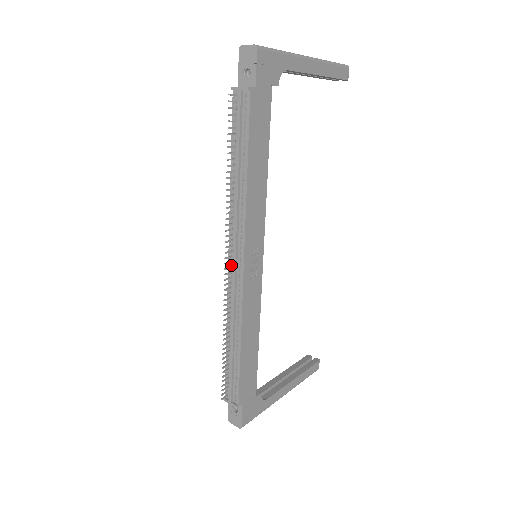
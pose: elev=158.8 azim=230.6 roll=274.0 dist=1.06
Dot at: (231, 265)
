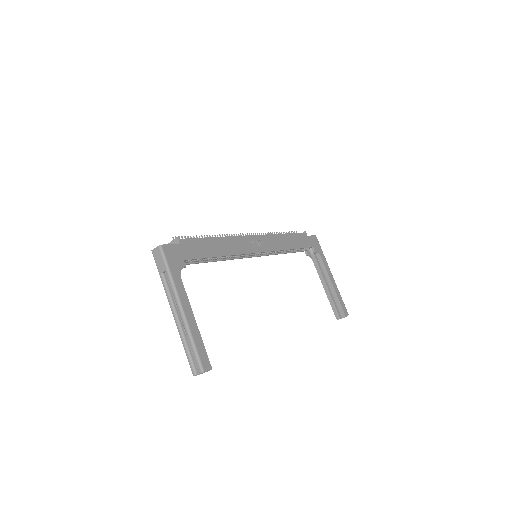
Dot at: occluded
